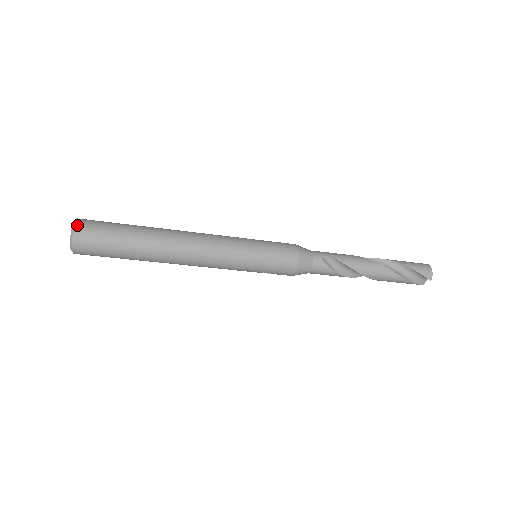
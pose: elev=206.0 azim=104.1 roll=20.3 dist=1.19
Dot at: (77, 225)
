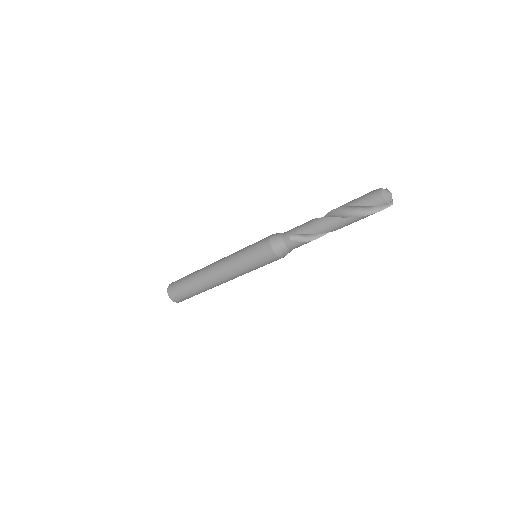
Dot at: (168, 292)
